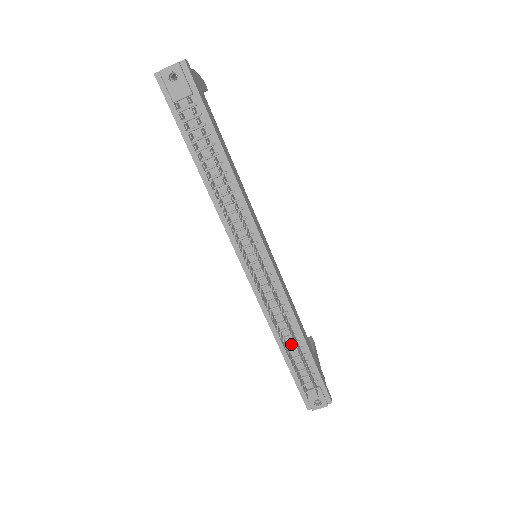
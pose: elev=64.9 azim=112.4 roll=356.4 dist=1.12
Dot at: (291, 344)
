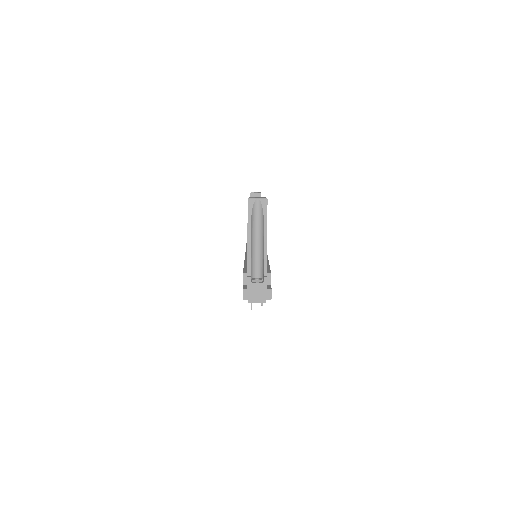
Dot at: occluded
